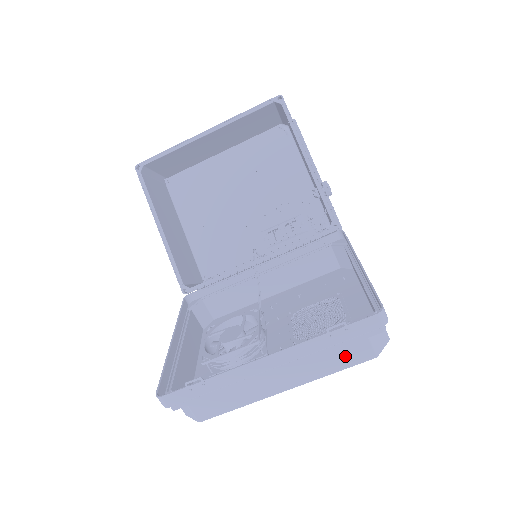
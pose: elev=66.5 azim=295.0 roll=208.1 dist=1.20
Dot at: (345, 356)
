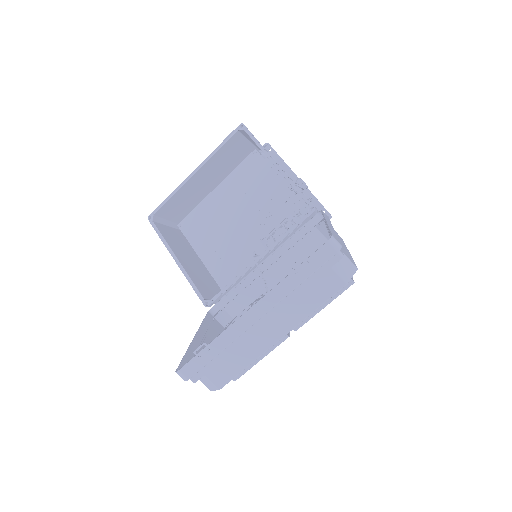
Dot at: (318, 291)
